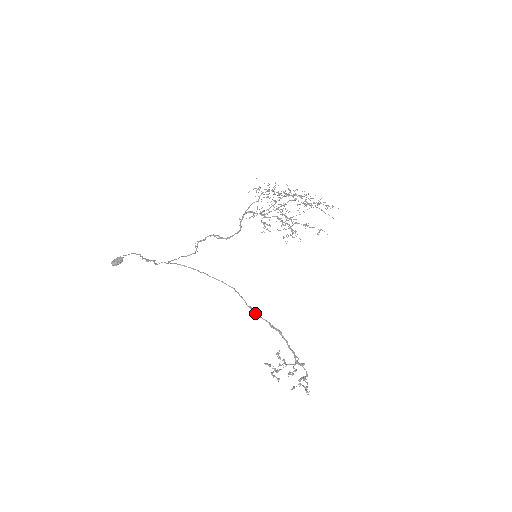
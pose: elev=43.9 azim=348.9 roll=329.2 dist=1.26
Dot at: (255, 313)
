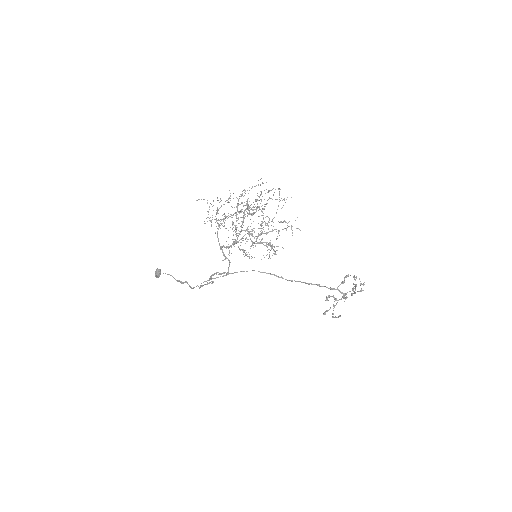
Dot at: occluded
